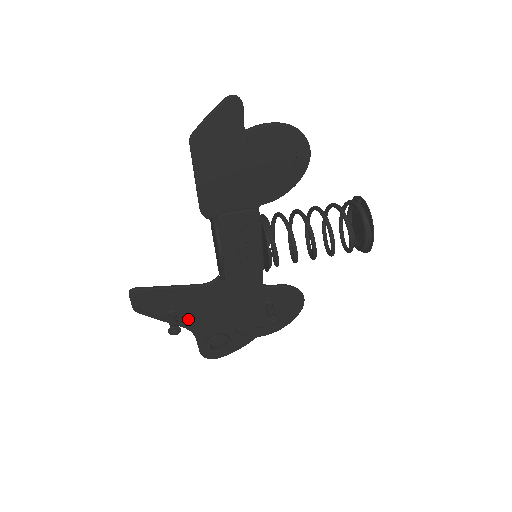
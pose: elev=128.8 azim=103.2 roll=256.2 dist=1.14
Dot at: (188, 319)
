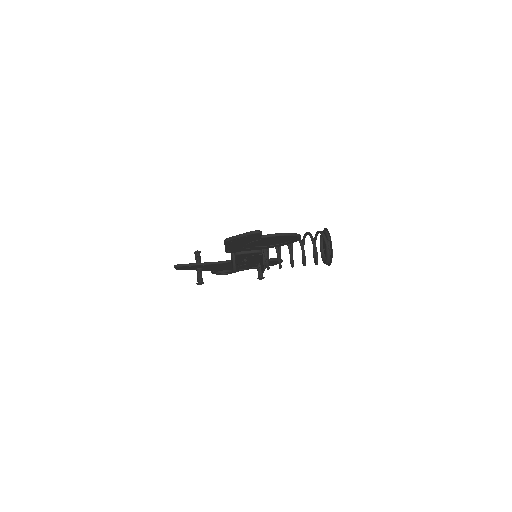
Dot at: (208, 269)
